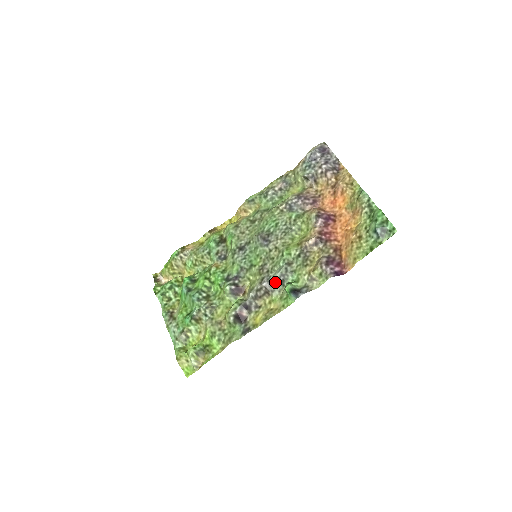
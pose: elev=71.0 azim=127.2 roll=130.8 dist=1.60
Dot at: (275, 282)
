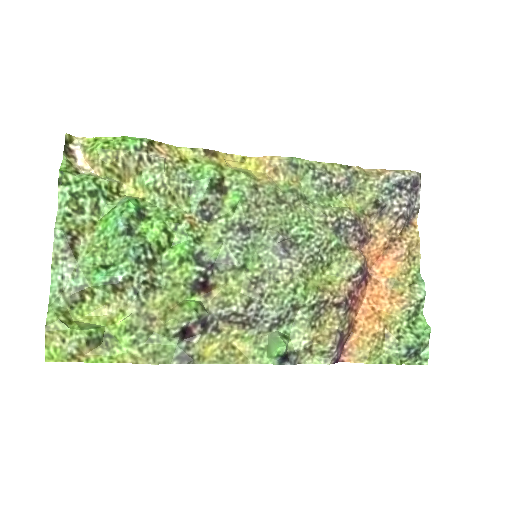
Dot at: (264, 319)
